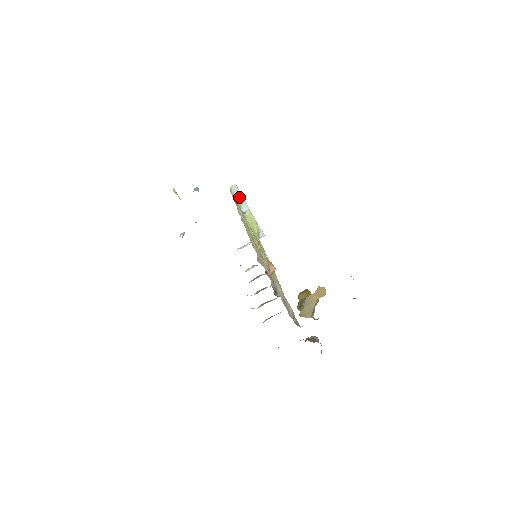
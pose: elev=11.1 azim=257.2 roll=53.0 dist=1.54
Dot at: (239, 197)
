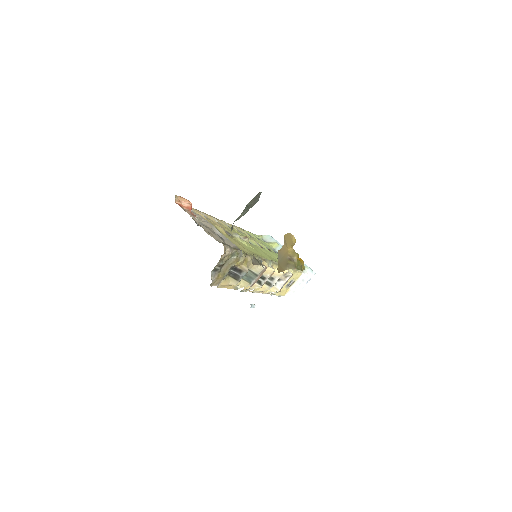
Dot at: (273, 243)
